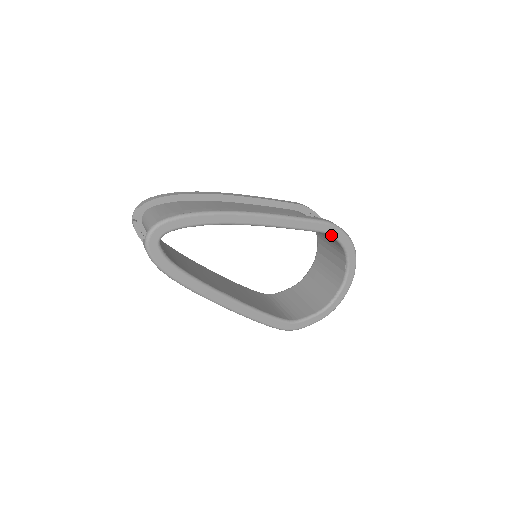
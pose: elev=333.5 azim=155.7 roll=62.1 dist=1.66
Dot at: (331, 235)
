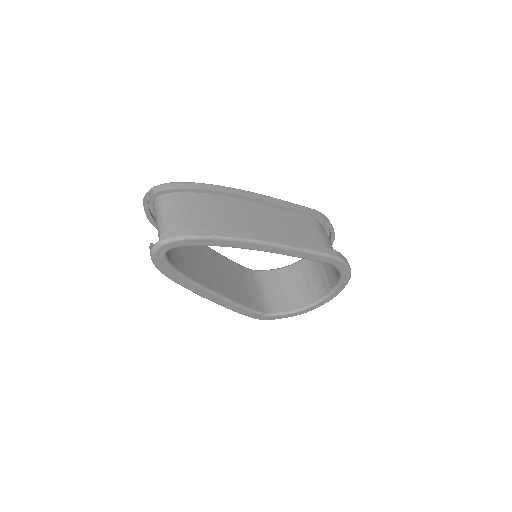
Dot at: (334, 266)
